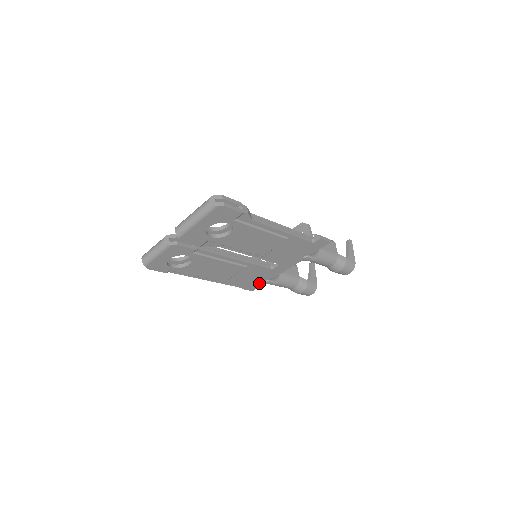
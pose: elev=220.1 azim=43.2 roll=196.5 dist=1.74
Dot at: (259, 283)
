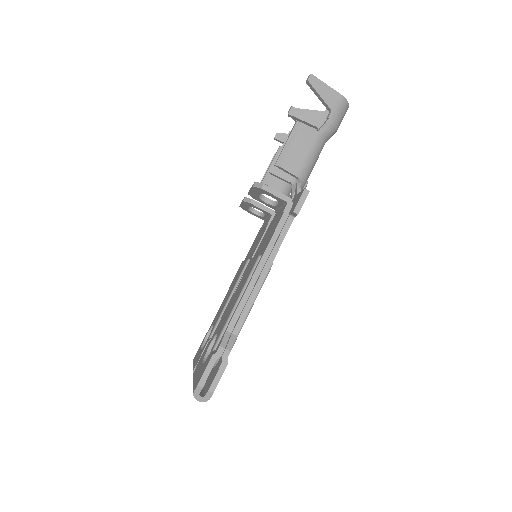
Dot at: occluded
